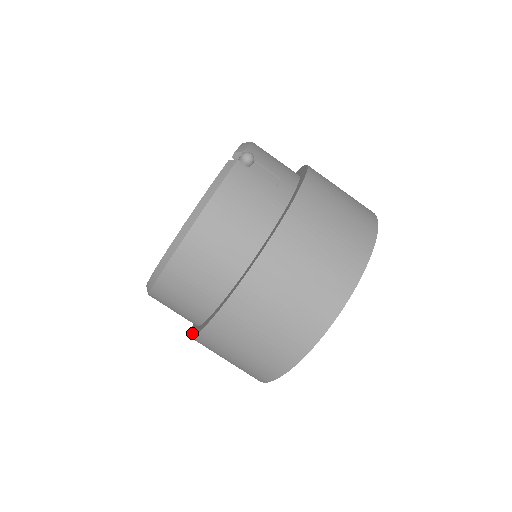
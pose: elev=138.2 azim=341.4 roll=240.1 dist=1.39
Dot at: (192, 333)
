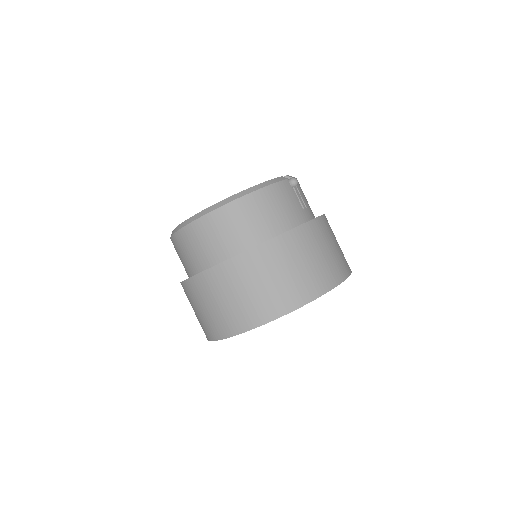
Dot at: occluded
